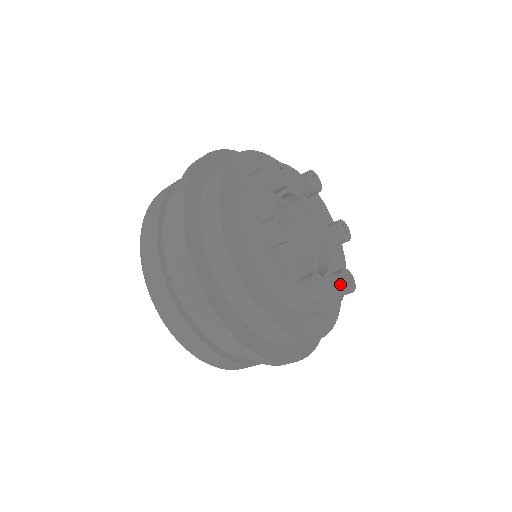
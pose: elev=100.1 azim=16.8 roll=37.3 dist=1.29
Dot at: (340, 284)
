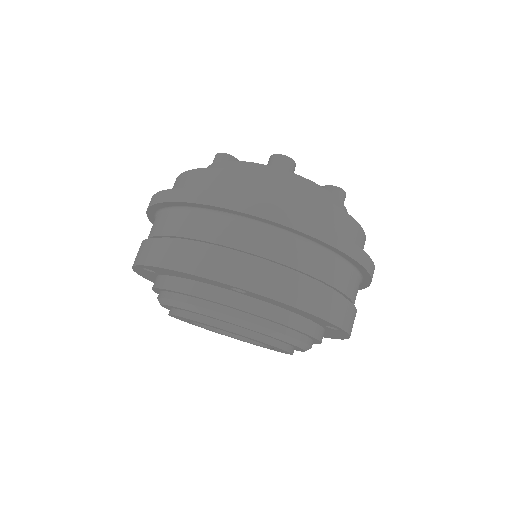
Dot at: occluded
